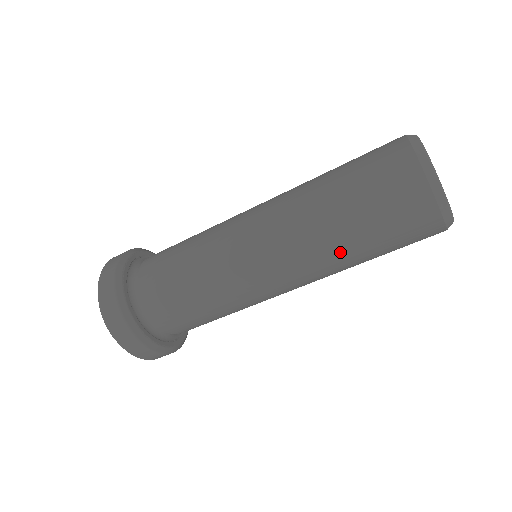
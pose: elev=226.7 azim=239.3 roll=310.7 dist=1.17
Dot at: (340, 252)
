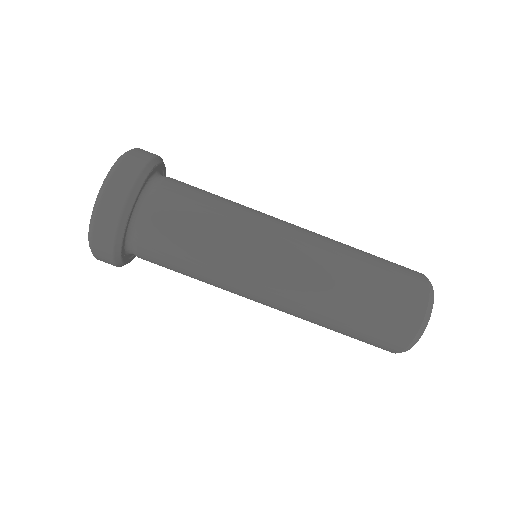
Dot at: (333, 305)
